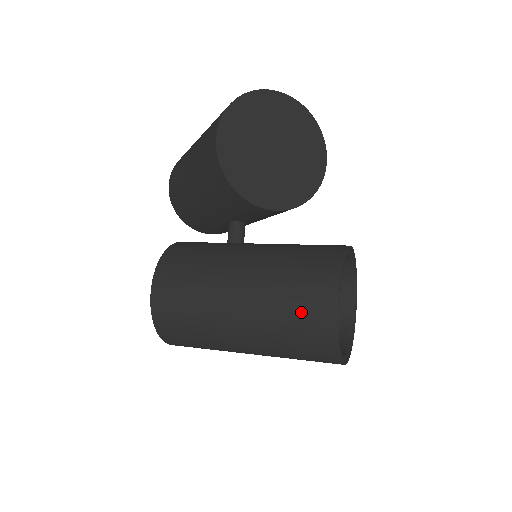
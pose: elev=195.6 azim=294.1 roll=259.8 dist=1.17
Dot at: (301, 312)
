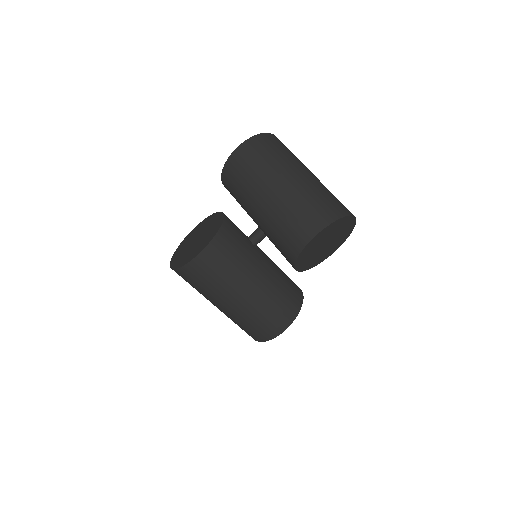
Dot at: (266, 323)
